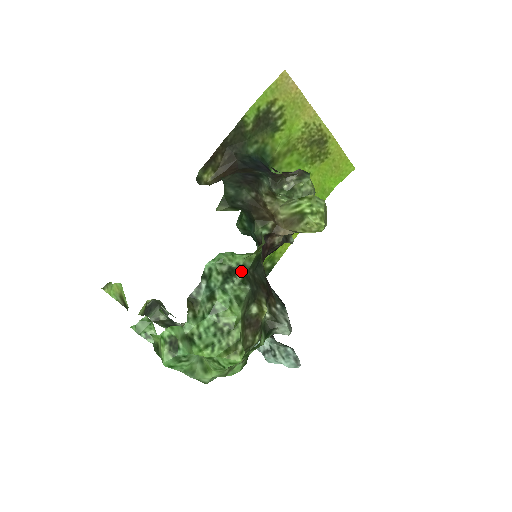
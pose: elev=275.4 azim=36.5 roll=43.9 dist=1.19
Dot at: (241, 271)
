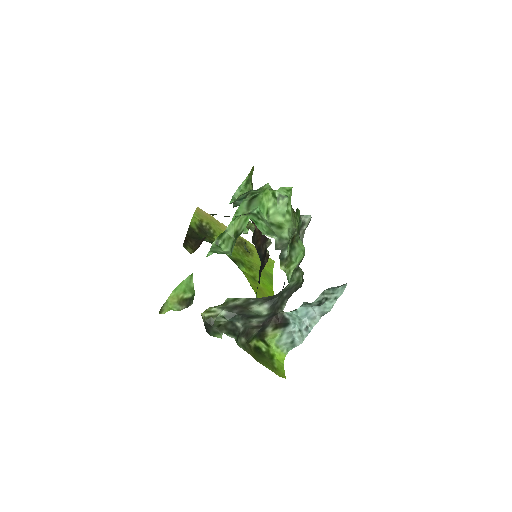
Dot at: occluded
